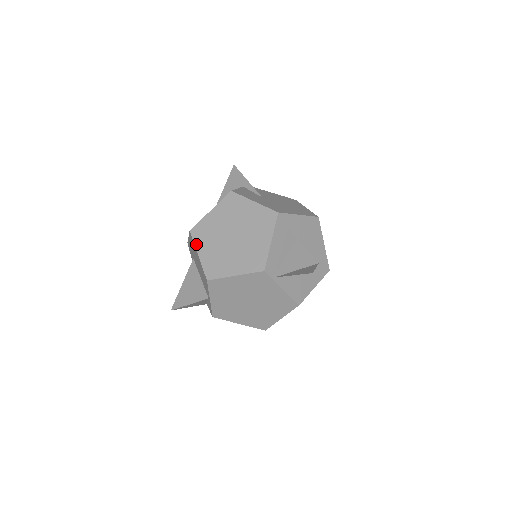
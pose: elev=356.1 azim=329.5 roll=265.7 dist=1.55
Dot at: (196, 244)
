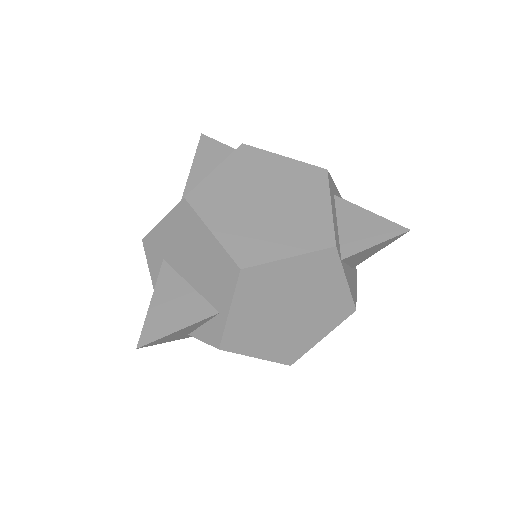
Dot at: (203, 216)
